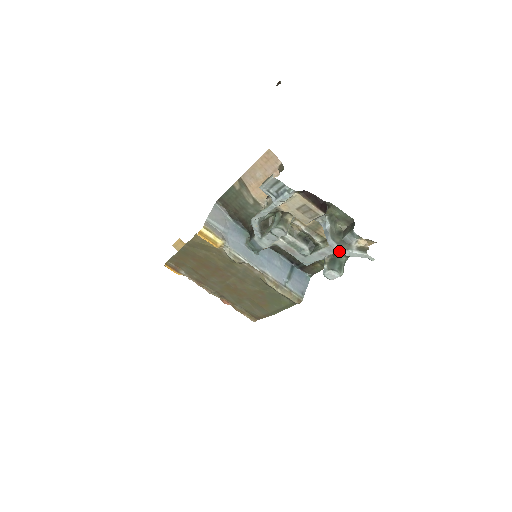
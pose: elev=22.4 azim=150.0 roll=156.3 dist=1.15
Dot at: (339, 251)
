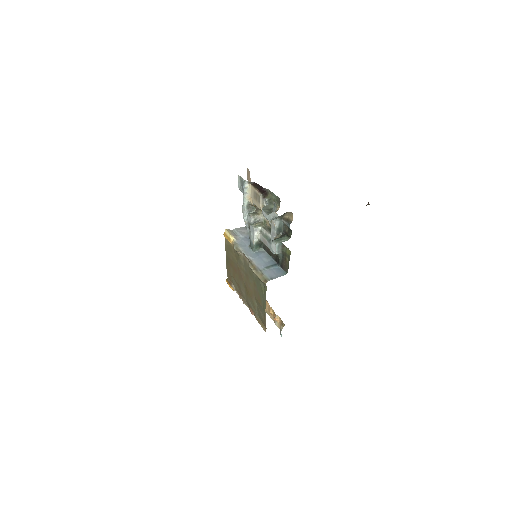
Dot at: (266, 217)
